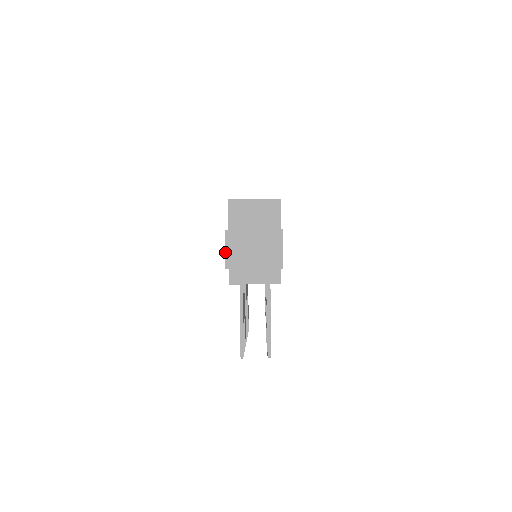
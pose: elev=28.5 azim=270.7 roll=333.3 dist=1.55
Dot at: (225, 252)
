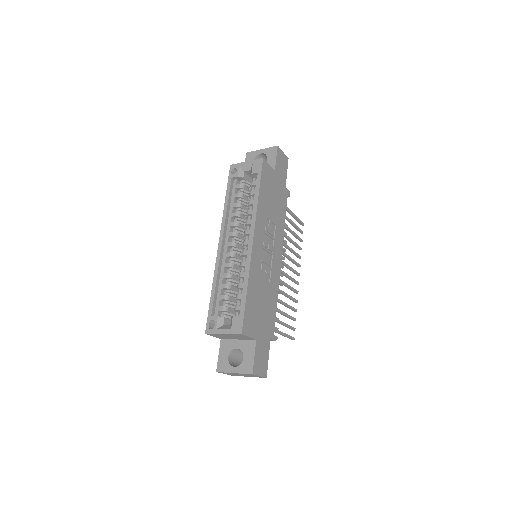
Dot at: occluded
